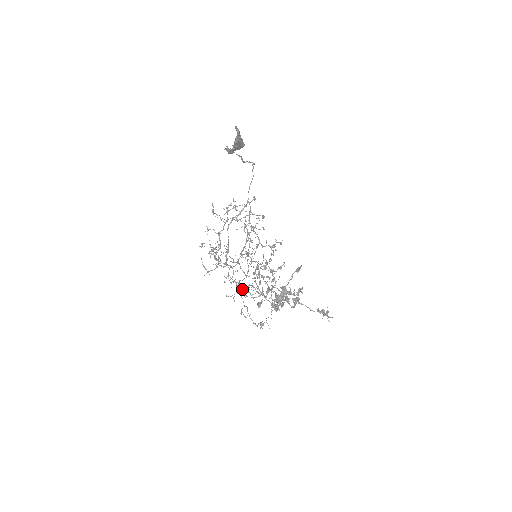
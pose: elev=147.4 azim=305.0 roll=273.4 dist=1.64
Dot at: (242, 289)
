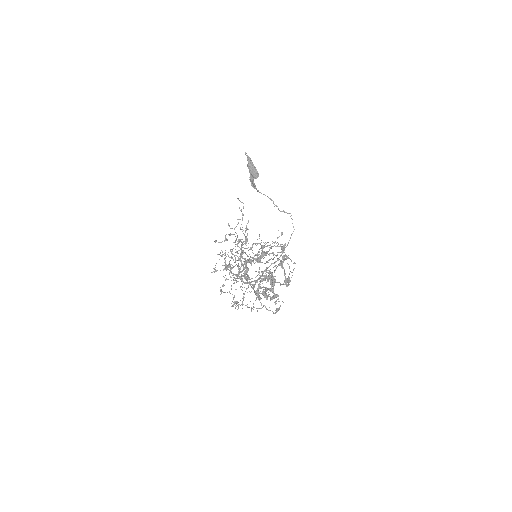
Dot at: (236, 282)
